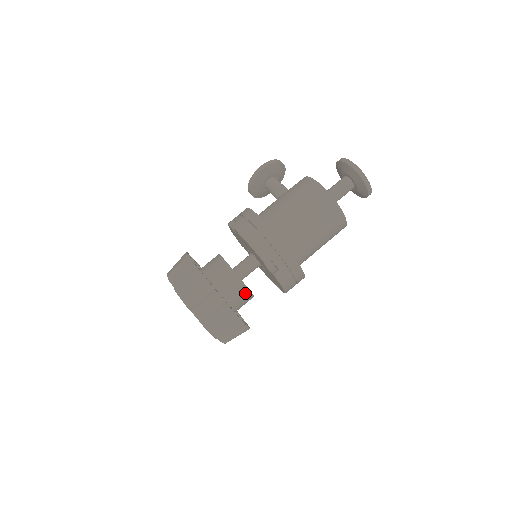
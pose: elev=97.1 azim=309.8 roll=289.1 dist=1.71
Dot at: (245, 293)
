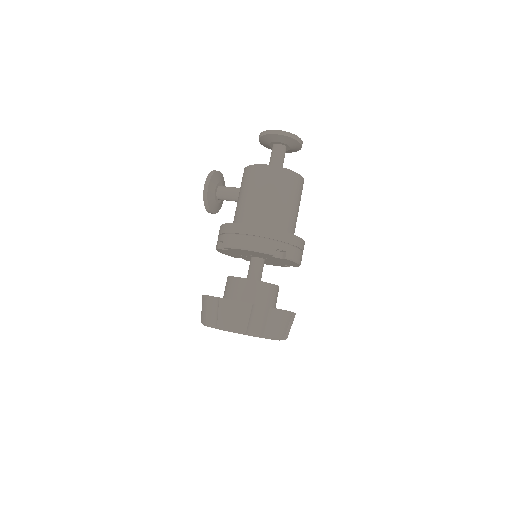
Dot at: (273, 289)
